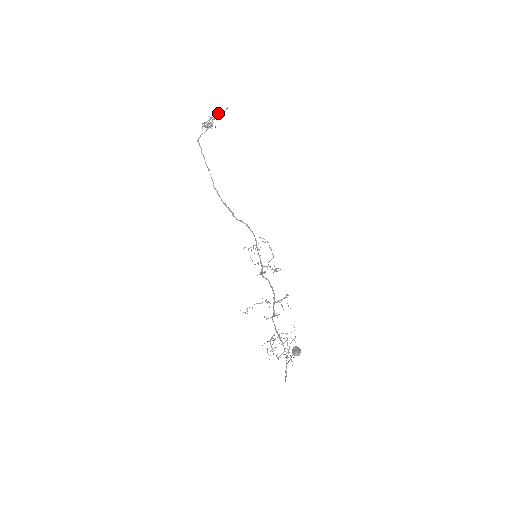
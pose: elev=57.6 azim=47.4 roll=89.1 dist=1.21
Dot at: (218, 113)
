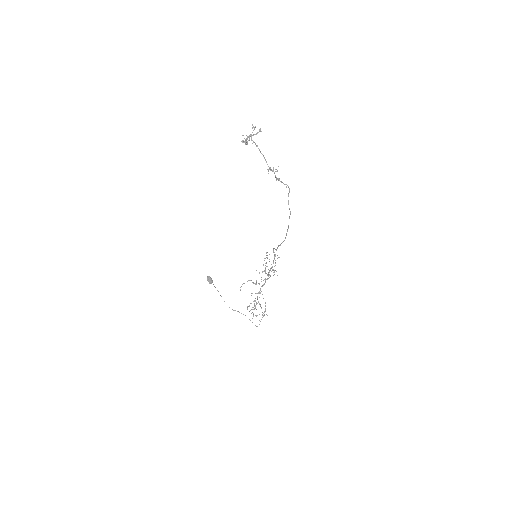
Dot at: occluded
